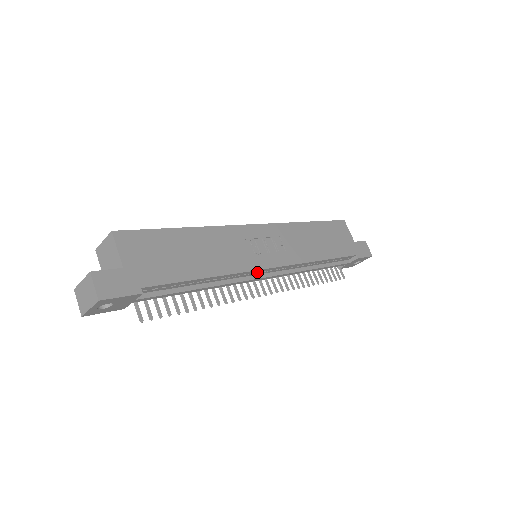
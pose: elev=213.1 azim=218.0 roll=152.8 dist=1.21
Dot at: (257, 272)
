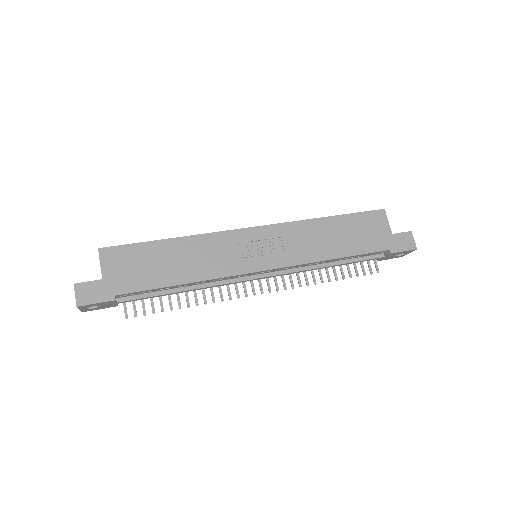
Dot at: (247, 274)
